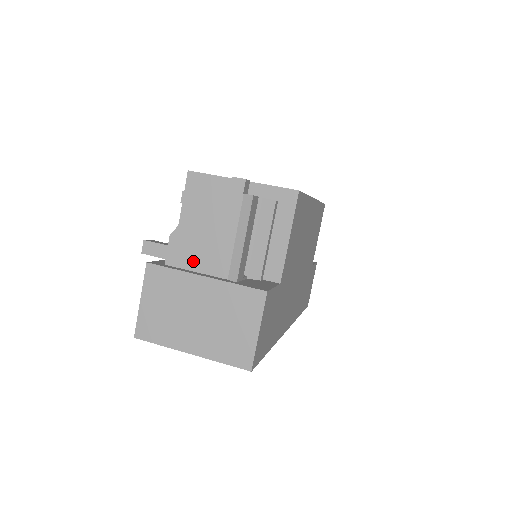
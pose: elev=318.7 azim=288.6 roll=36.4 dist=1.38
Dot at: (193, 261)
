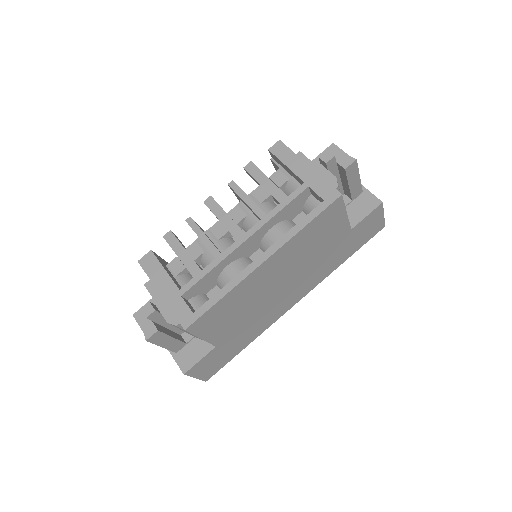
Dot at: occluded
